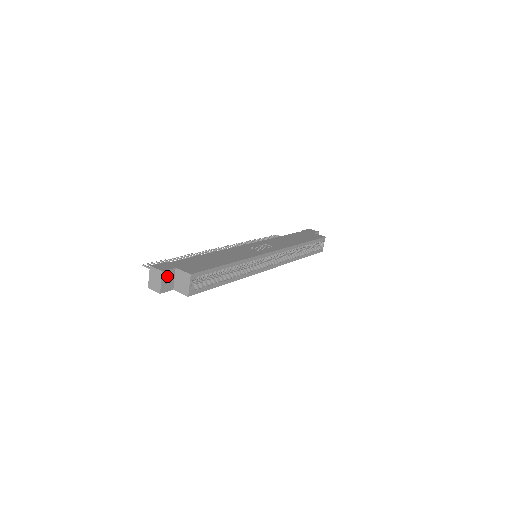
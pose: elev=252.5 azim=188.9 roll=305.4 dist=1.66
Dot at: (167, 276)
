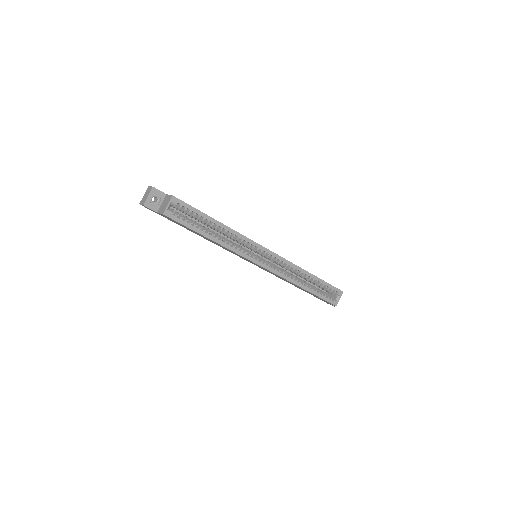
Dot at: (156, 195)
